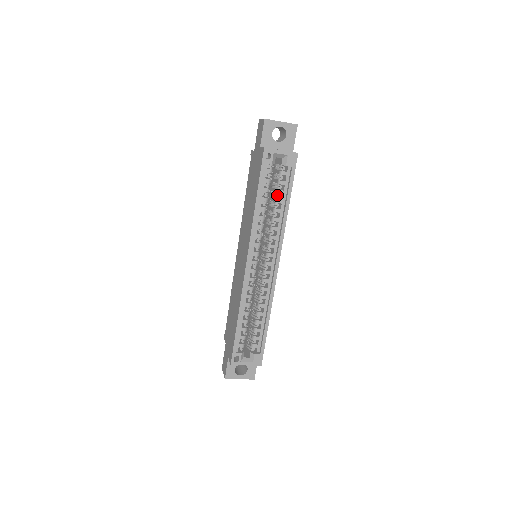
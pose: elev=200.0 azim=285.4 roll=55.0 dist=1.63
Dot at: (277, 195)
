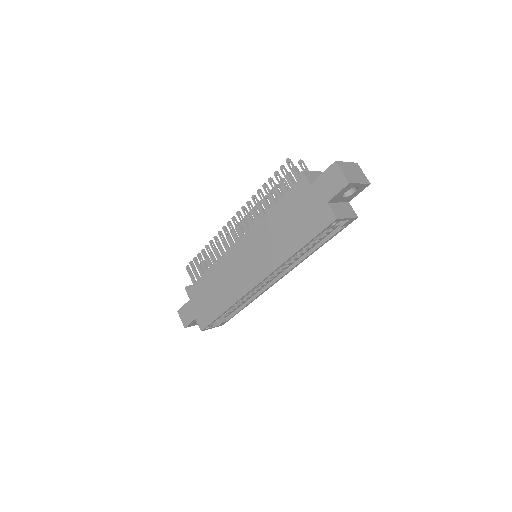
Dot at: (315, 239)
